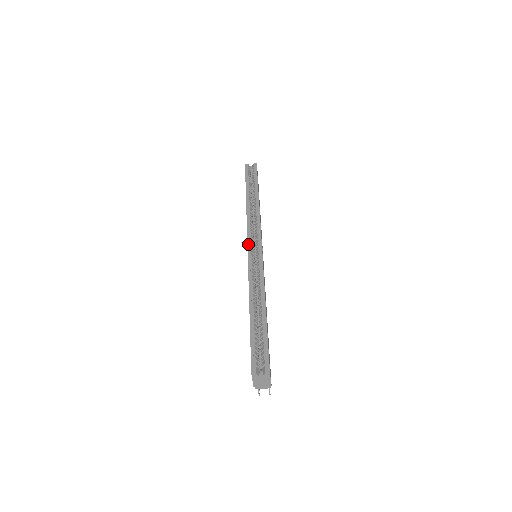
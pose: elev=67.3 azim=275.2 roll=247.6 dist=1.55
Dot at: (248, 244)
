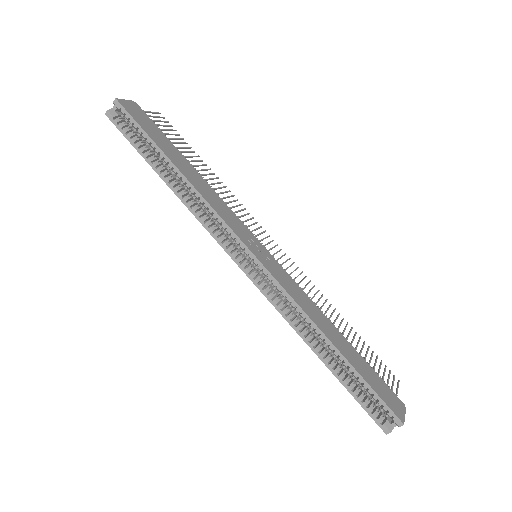
Dot at: (239, 267)
